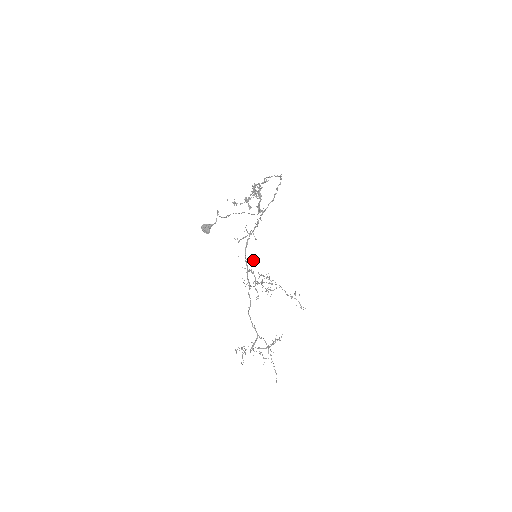
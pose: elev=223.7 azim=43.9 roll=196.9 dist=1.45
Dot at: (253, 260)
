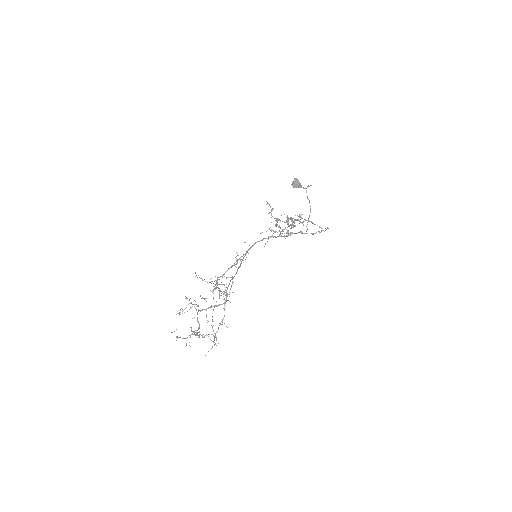
Dot at: (246, 257)
